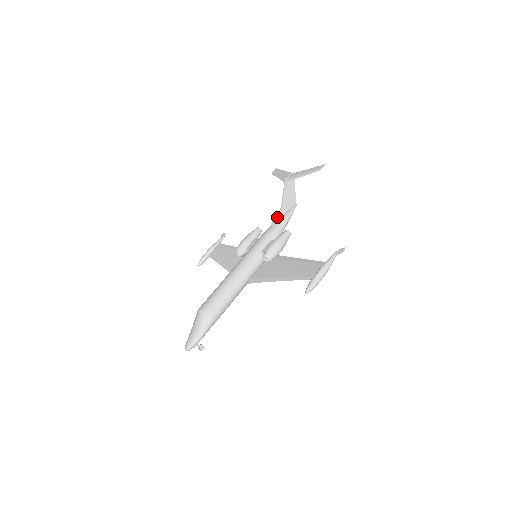
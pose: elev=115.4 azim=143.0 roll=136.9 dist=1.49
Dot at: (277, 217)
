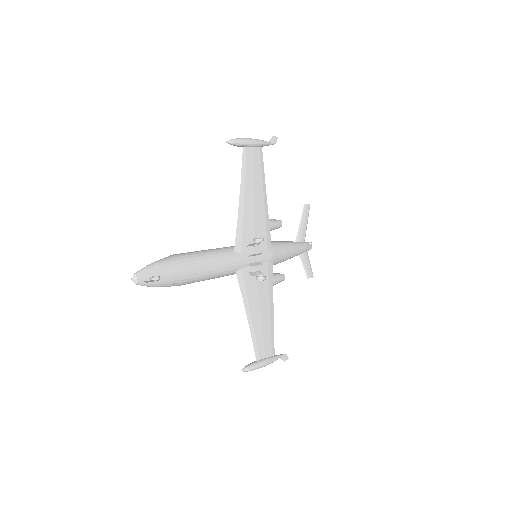
Dot at: occluded
